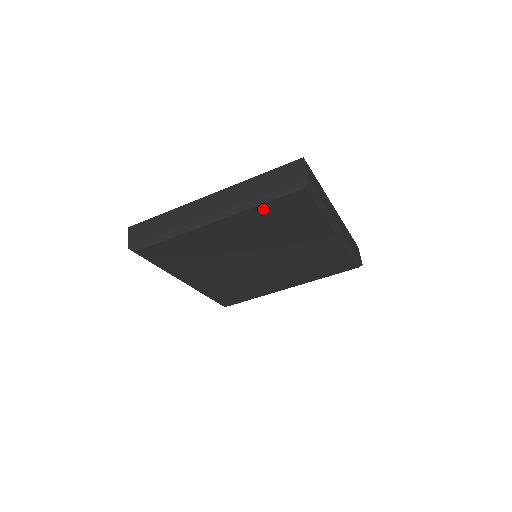
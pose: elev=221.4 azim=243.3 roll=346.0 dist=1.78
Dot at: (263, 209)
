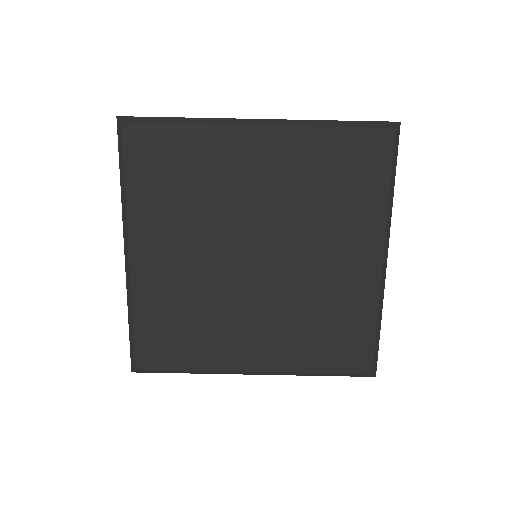
Dot at: (329, 139)
